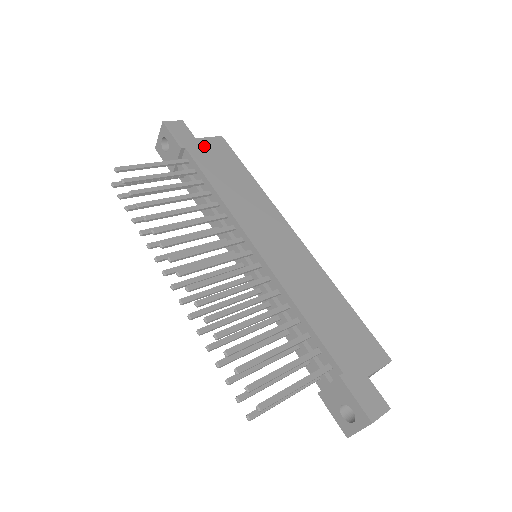
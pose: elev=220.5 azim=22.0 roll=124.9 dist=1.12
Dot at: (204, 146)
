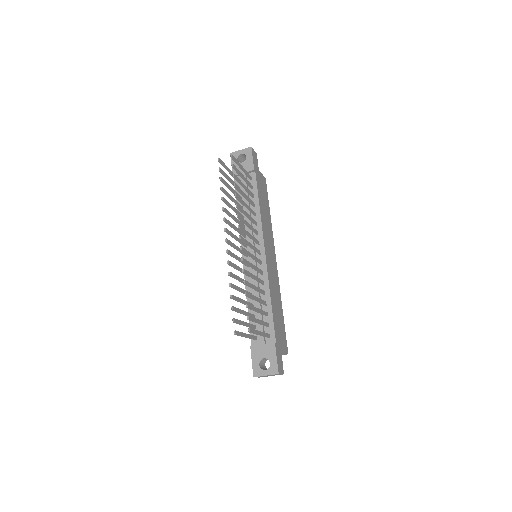
Dot at: (260, 178)
